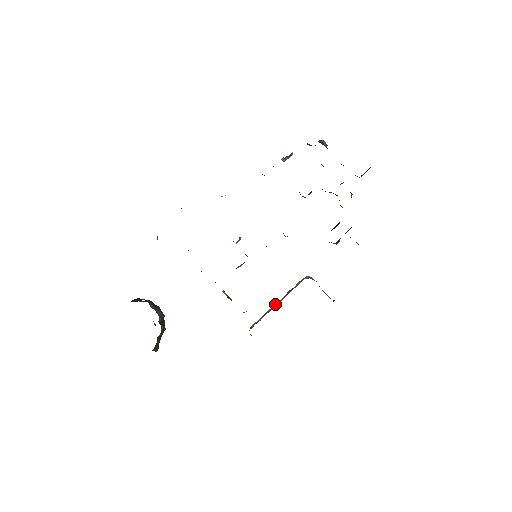
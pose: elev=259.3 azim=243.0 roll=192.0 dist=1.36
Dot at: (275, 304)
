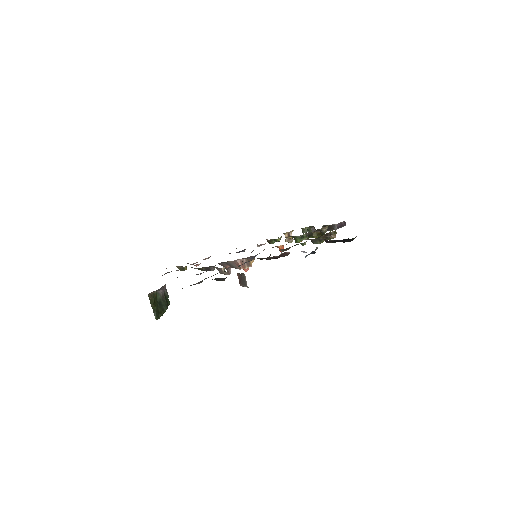
Dot at: occluded
